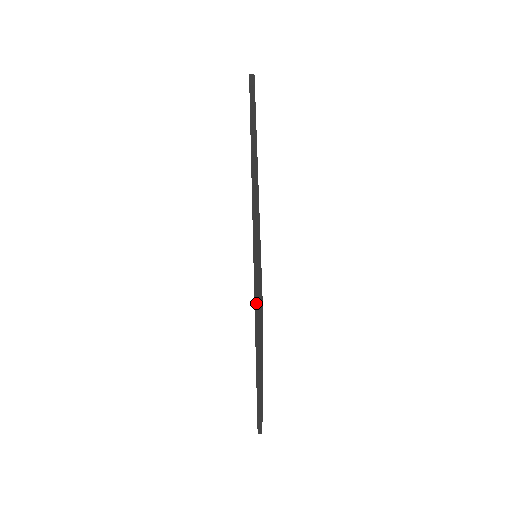
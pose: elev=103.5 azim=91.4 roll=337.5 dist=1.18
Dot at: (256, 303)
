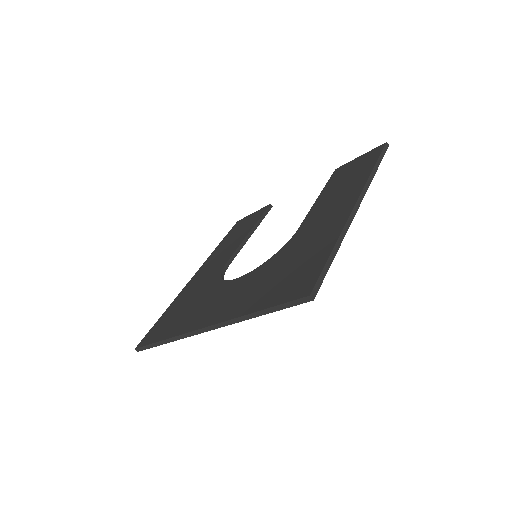
Dot at: (140, 348)
